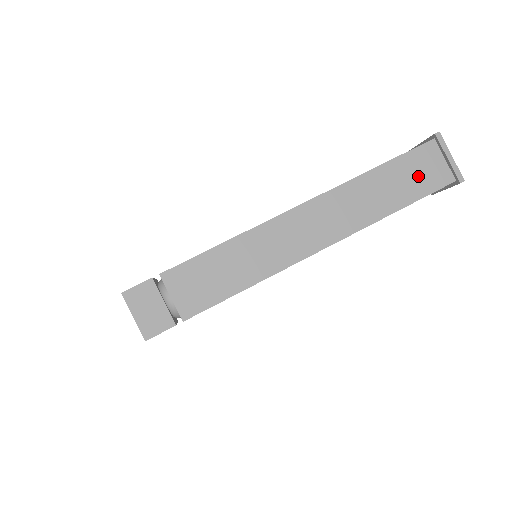
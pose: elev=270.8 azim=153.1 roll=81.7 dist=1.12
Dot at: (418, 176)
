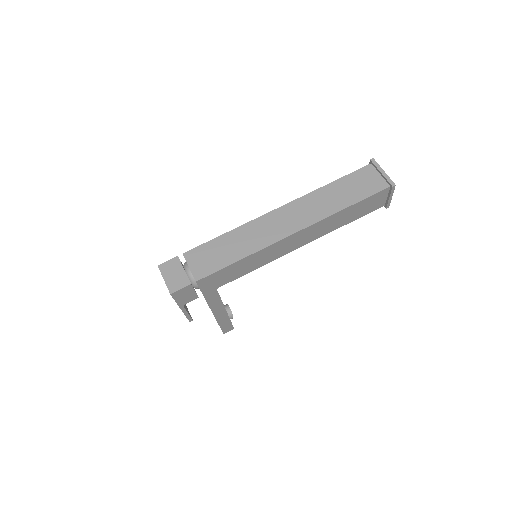
Dot at: (361, 186)
